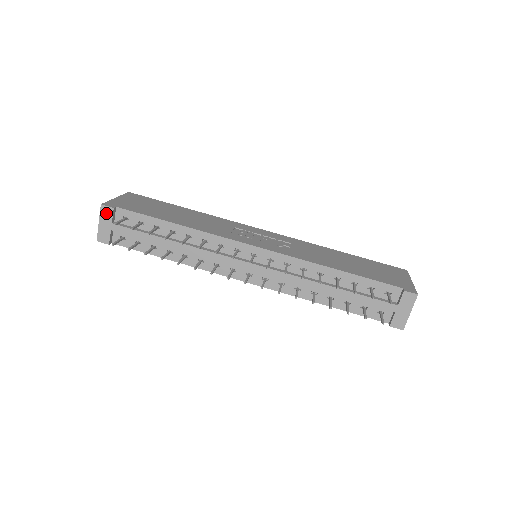
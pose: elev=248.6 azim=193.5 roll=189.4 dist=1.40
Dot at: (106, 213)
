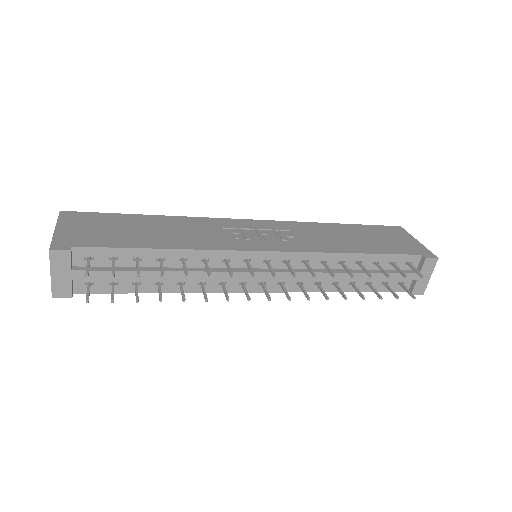
Dot at: (60, 259)
